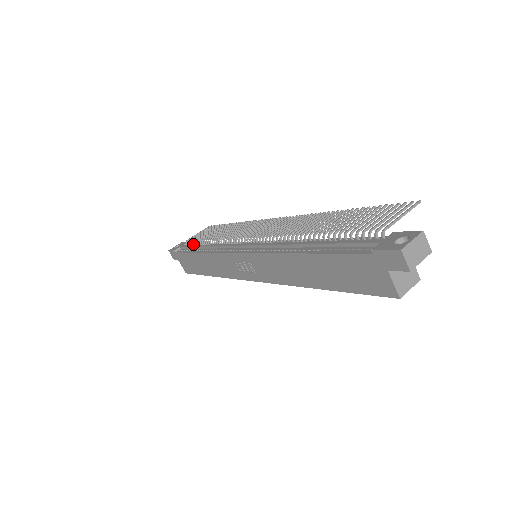
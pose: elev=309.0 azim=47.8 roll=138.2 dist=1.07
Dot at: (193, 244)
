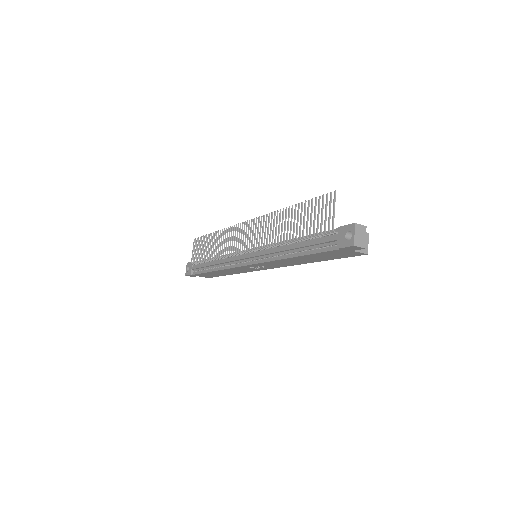
Dot at: (199, 263)
